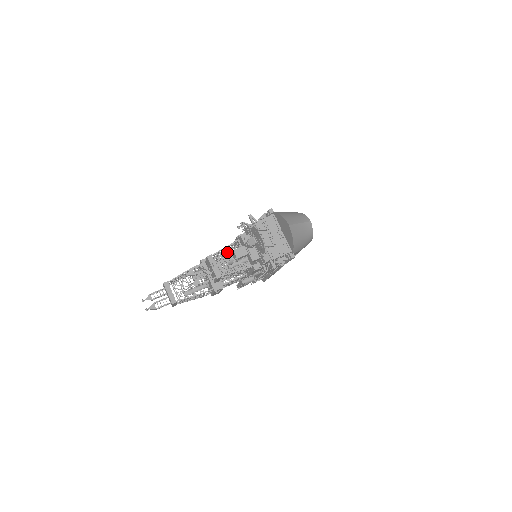
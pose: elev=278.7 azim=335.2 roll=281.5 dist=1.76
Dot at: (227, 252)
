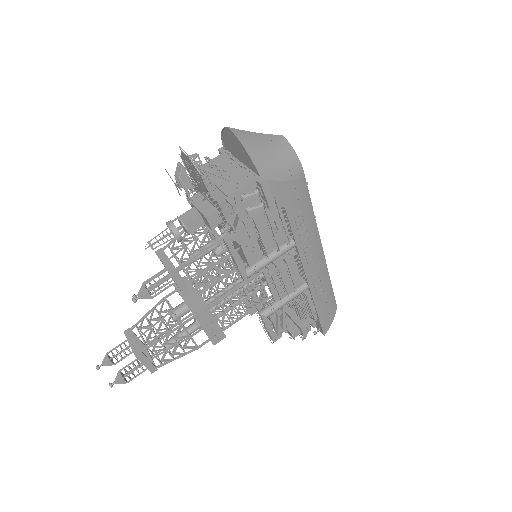
Dot at: occluded
